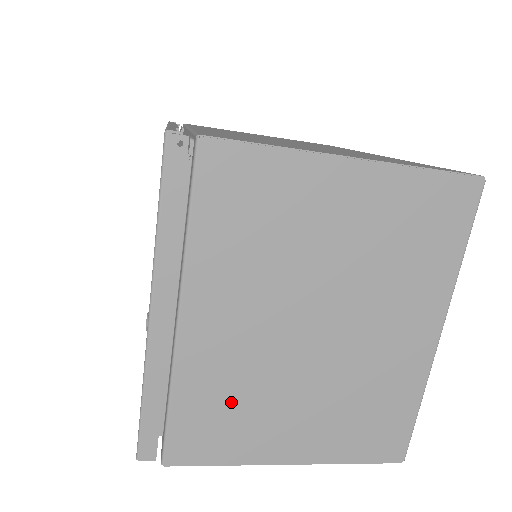
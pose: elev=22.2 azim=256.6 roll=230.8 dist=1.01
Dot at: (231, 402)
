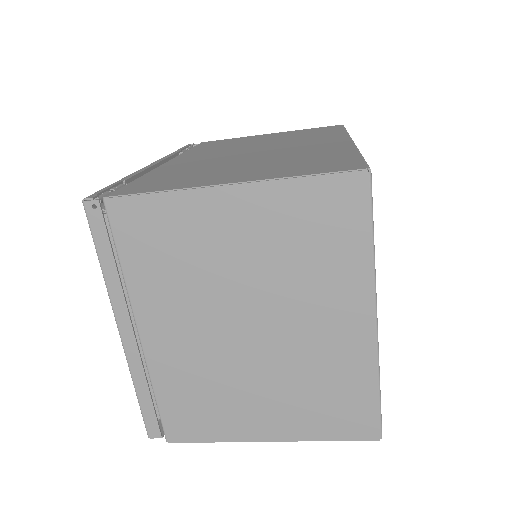
Dot at: (201, 393)
